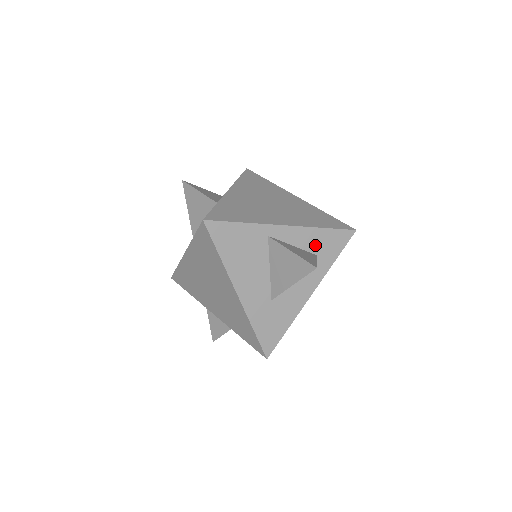
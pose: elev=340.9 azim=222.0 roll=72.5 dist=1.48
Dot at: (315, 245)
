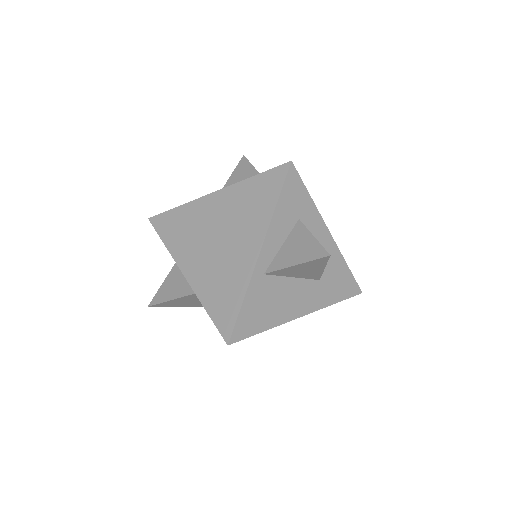
Dot at: (289, 219)
